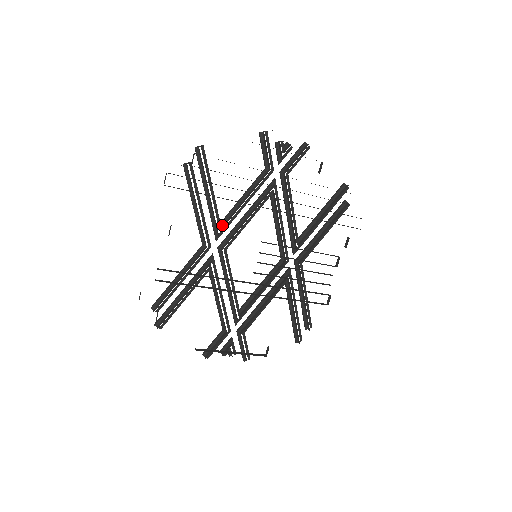
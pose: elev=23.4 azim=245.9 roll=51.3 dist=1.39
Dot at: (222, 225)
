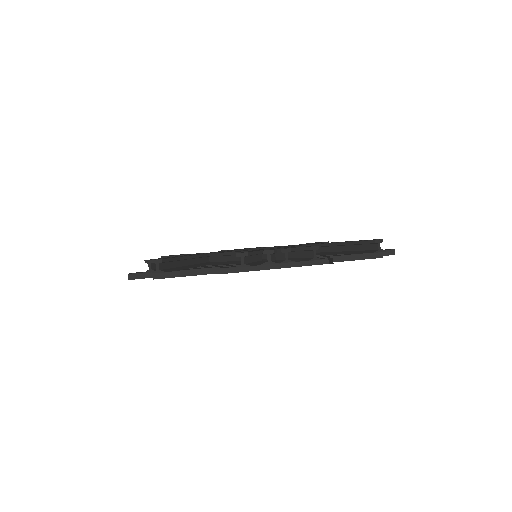
Dot at: (211, 256)
